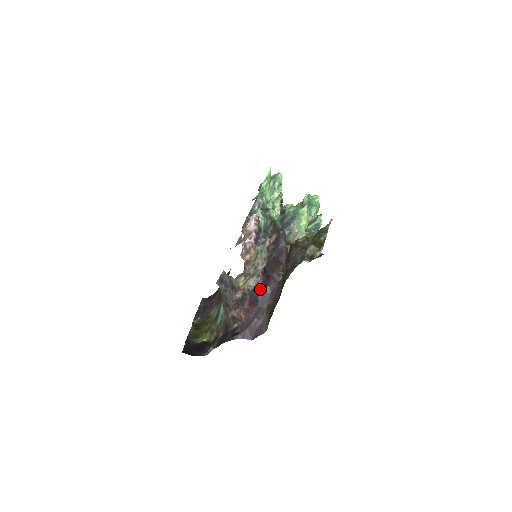
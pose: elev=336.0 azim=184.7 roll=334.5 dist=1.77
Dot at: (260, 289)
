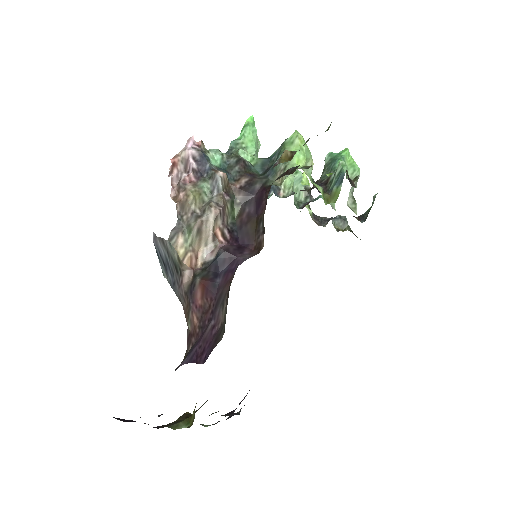
Dot at: (221, 265)
